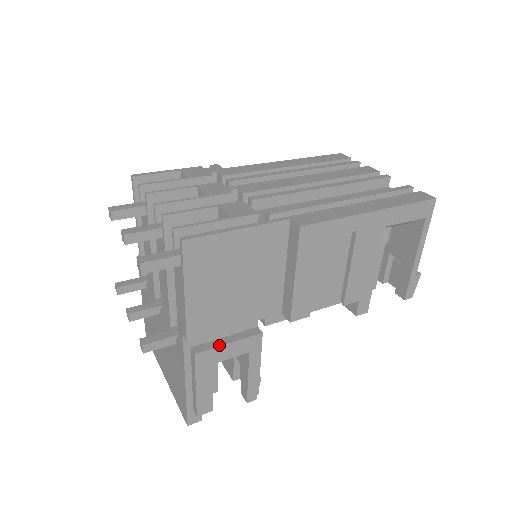
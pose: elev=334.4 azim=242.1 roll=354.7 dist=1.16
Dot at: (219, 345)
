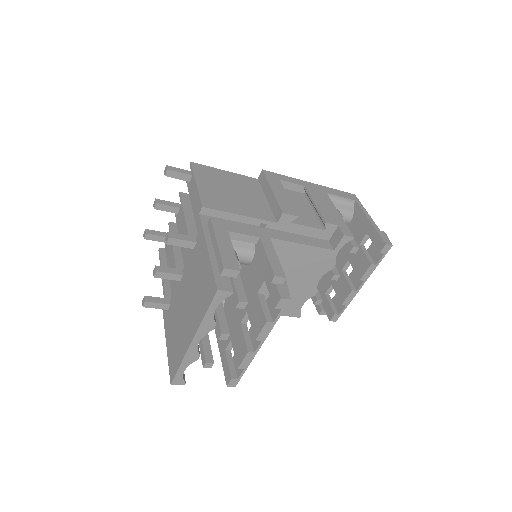
Dot at: (230, 222)
